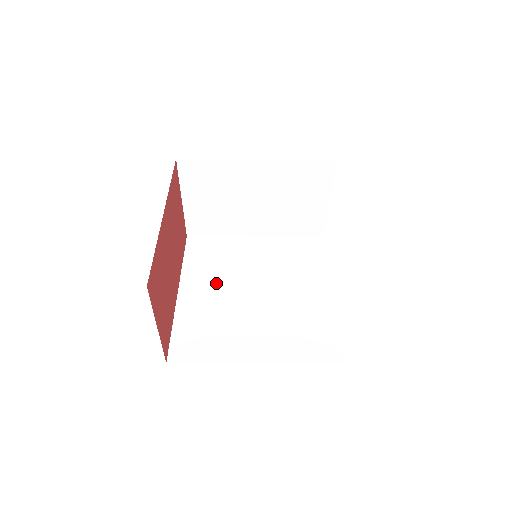
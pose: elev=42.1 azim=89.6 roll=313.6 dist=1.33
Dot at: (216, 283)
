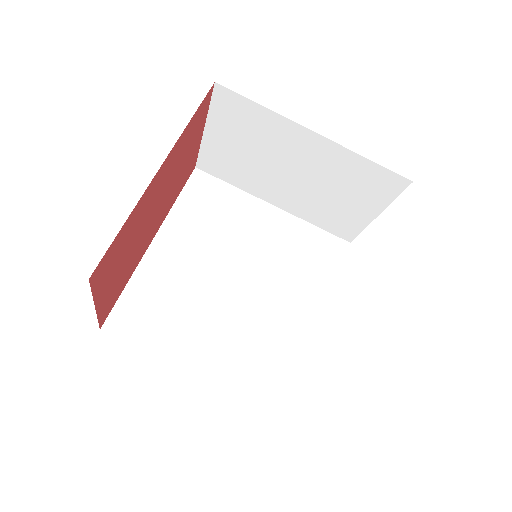
Dot at: (201, 249)
